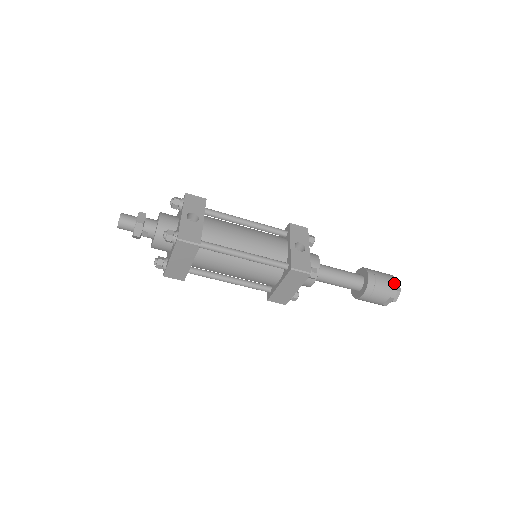
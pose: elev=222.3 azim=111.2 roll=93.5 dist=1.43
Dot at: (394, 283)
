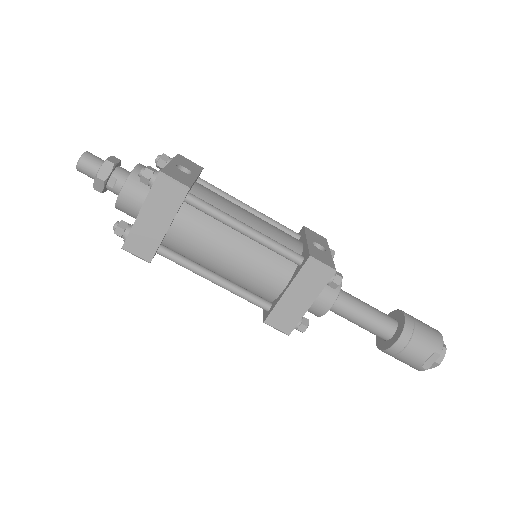
Dot at: (438, 333)
